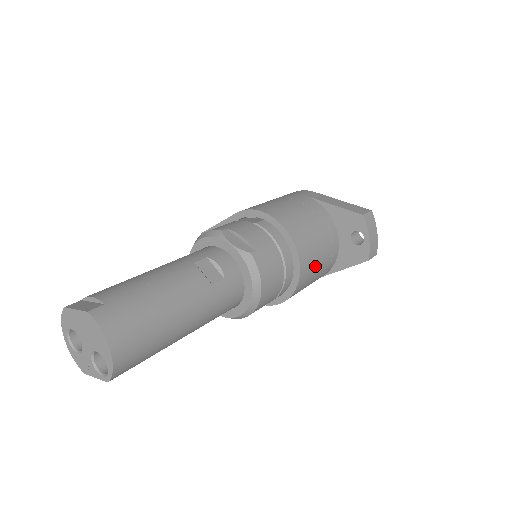
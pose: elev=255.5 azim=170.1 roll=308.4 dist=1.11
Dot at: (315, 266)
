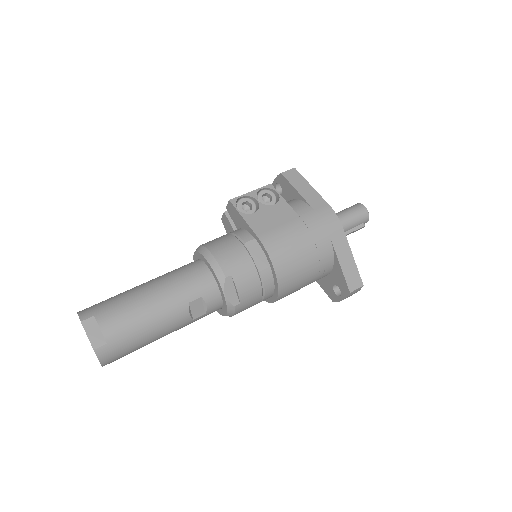
Dot at: occluded
